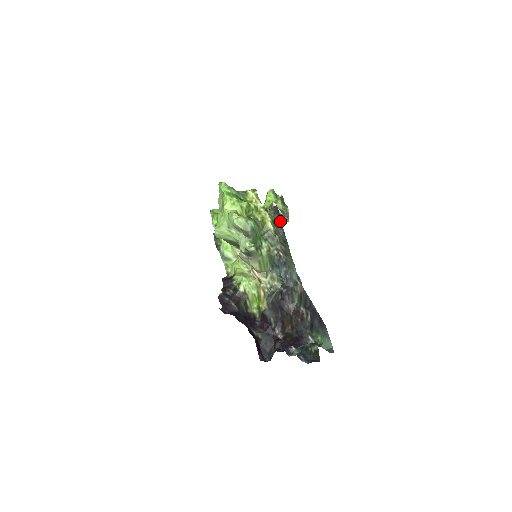
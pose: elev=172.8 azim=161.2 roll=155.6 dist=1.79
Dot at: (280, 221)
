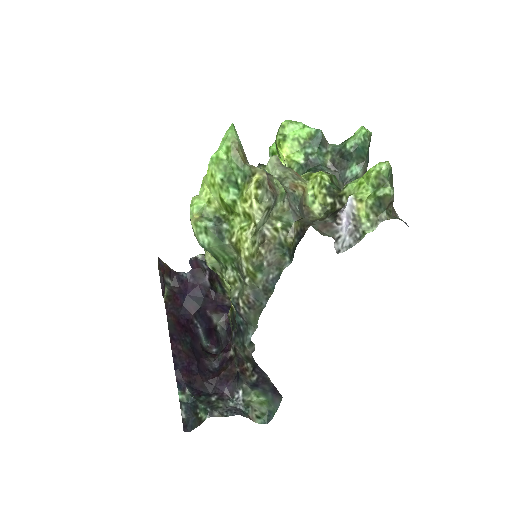
Dot at: (292, 255)
